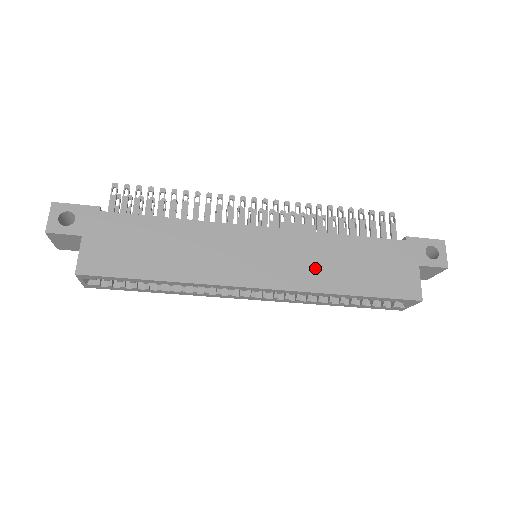
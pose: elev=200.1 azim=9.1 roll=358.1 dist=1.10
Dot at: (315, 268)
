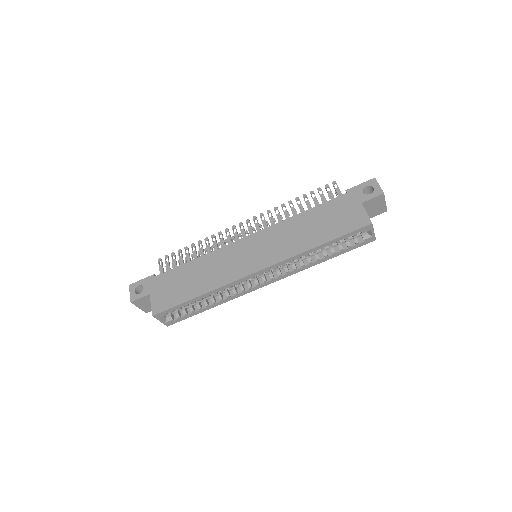
Dot at: (290, 242)
